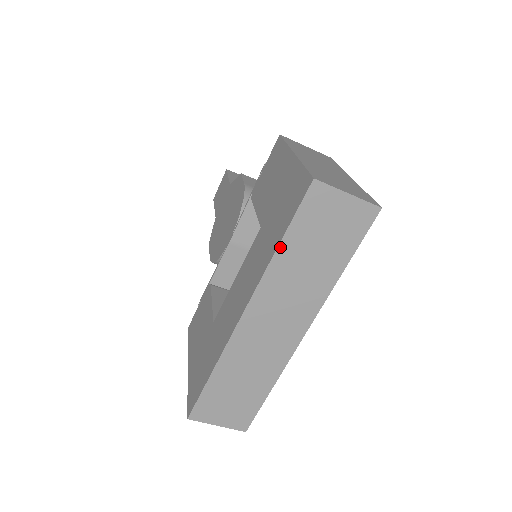
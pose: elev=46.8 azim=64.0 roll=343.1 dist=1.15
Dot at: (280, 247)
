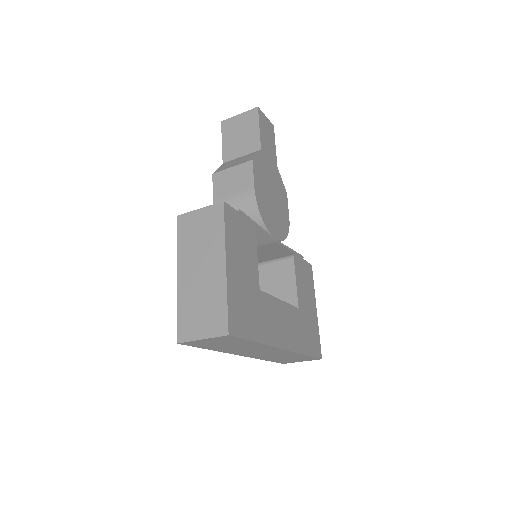
Dot at: occluded
